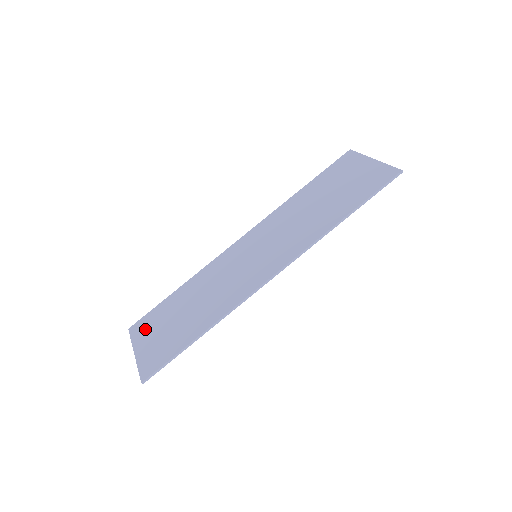
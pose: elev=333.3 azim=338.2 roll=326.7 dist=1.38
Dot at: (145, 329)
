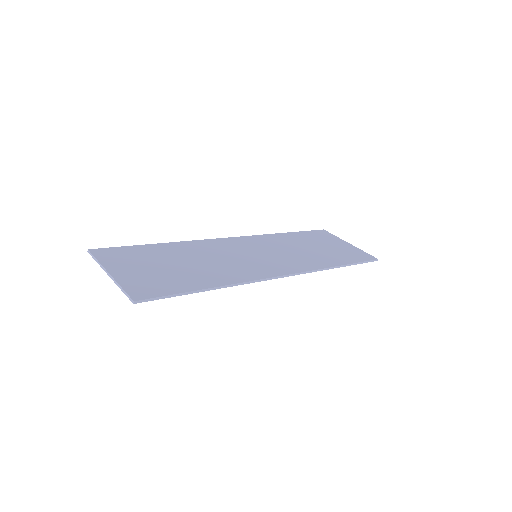
Dot at: (120, 258)
